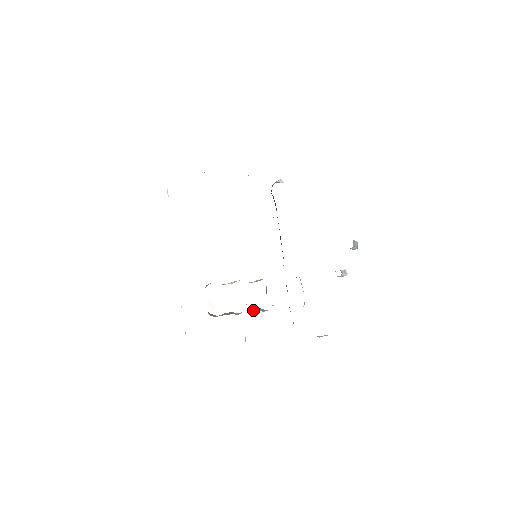
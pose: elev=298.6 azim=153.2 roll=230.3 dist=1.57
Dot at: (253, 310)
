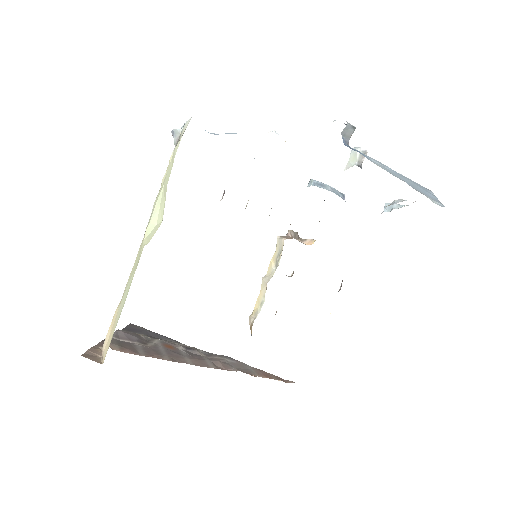
Dot at: occluded
